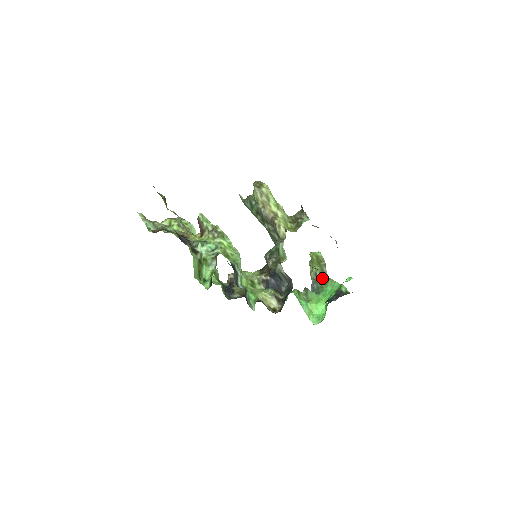
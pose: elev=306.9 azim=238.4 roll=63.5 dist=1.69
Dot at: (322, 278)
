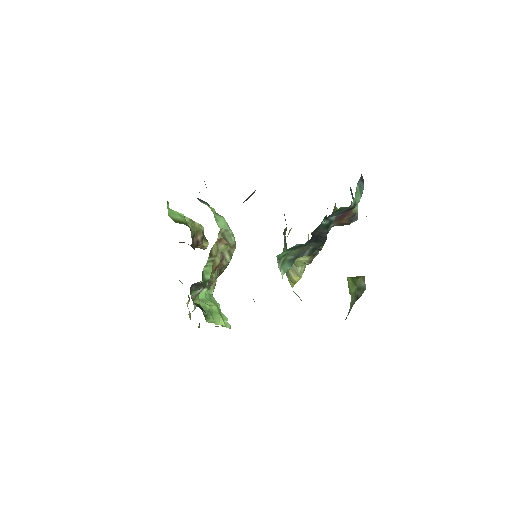
Dot at: (357, 299)
